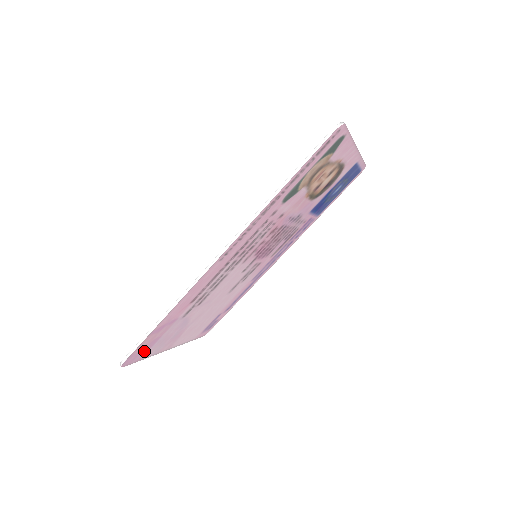
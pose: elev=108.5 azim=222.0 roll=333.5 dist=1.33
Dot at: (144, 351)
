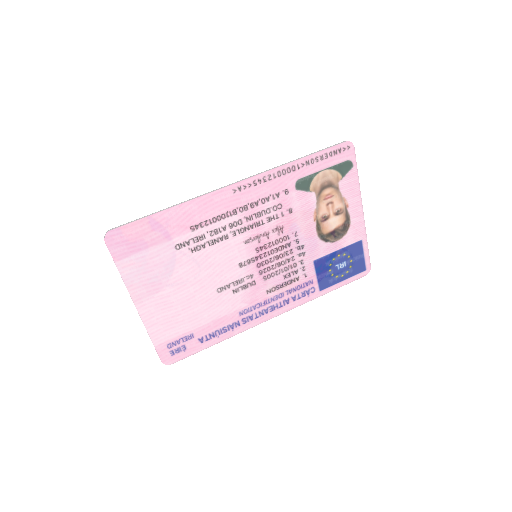
Dot at: (128, 248)
